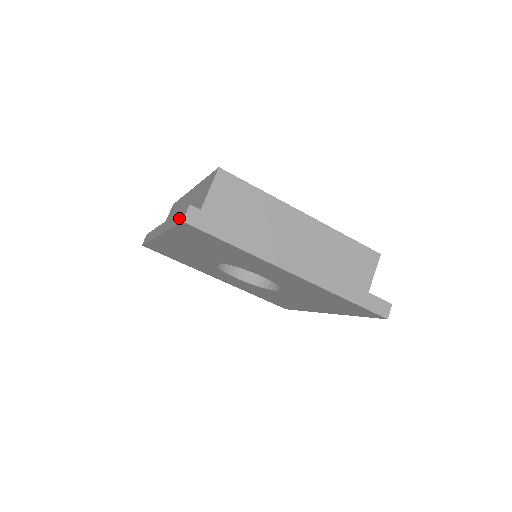
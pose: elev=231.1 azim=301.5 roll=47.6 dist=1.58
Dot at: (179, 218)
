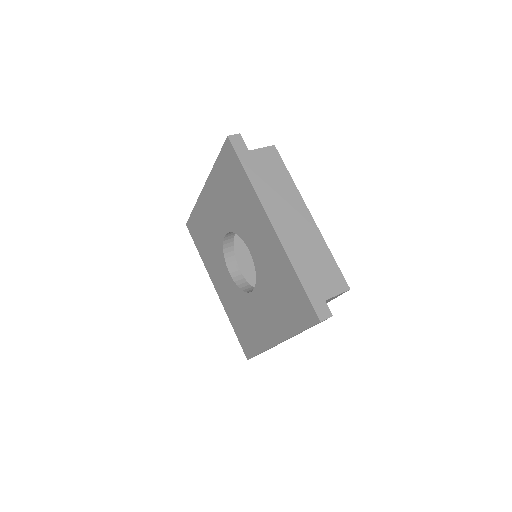
Dot at: occluded
